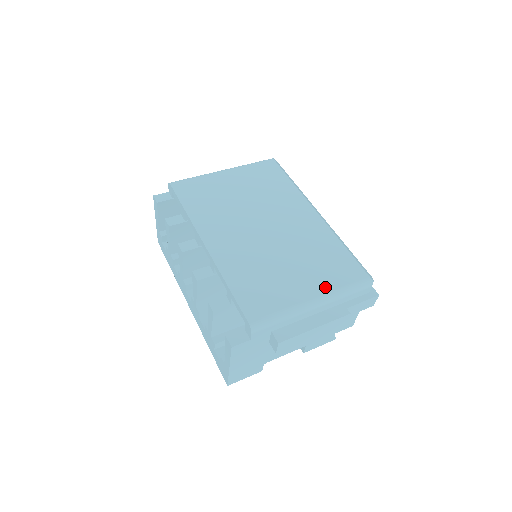
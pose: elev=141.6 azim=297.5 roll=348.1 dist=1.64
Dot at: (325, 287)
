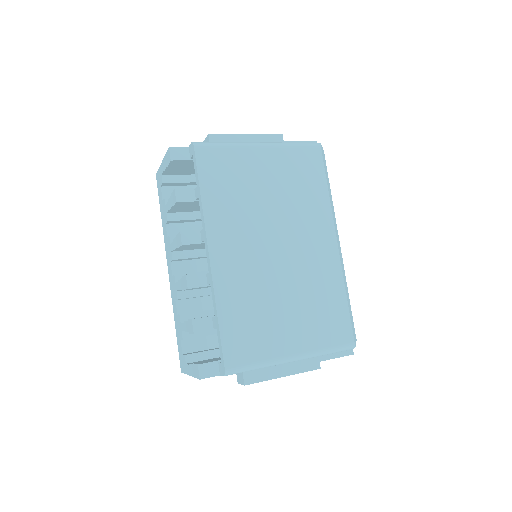
Dot at: (310, 344)
